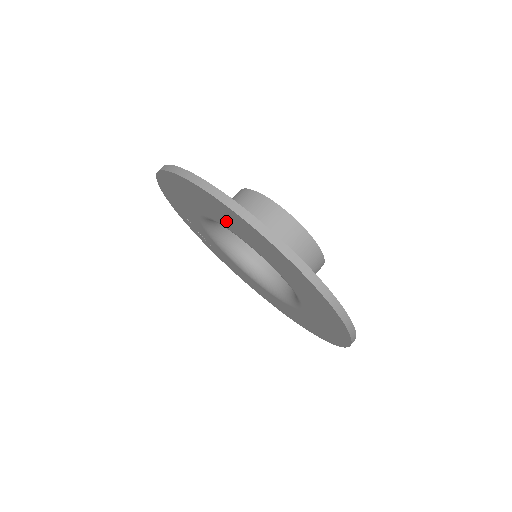
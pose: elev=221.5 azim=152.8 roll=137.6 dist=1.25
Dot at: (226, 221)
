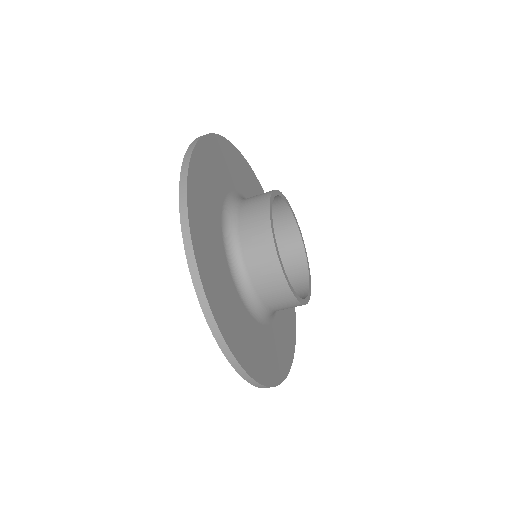
Dot at: occluded
